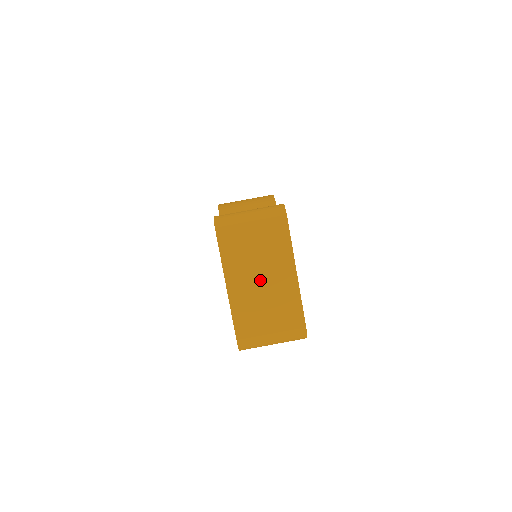
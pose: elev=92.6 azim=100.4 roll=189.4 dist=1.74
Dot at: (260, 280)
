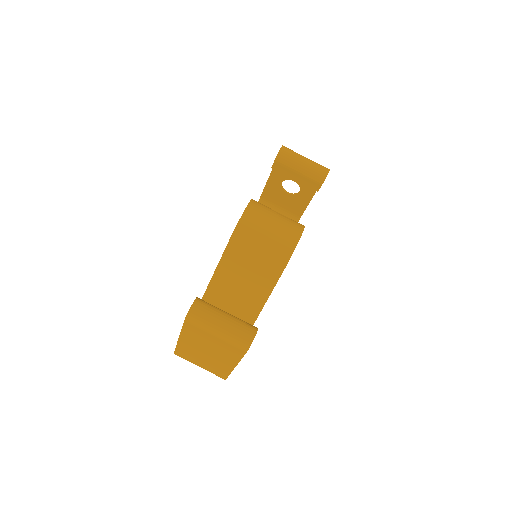
Dot at: (206, 353)
